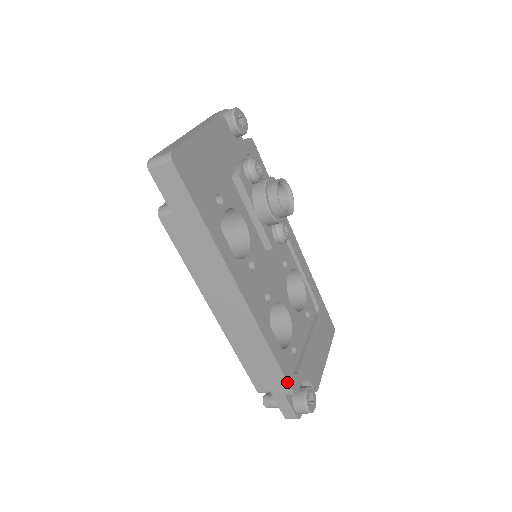
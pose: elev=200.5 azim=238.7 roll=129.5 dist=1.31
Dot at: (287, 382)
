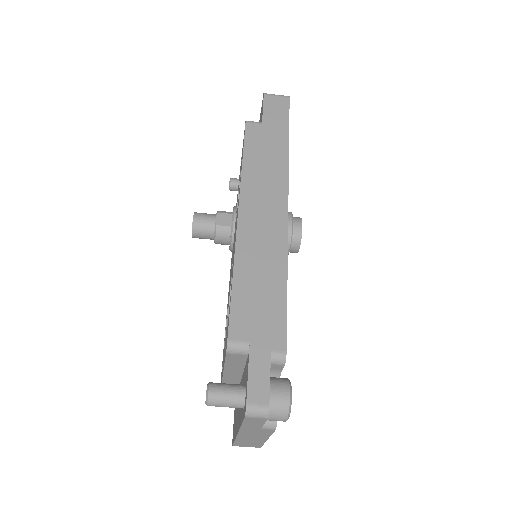
Dot at: (286, 329)
